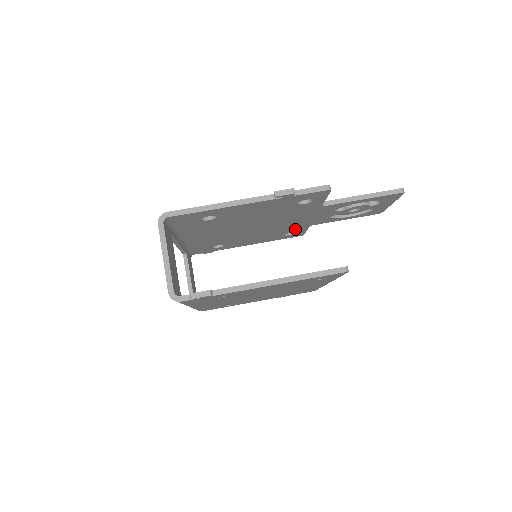
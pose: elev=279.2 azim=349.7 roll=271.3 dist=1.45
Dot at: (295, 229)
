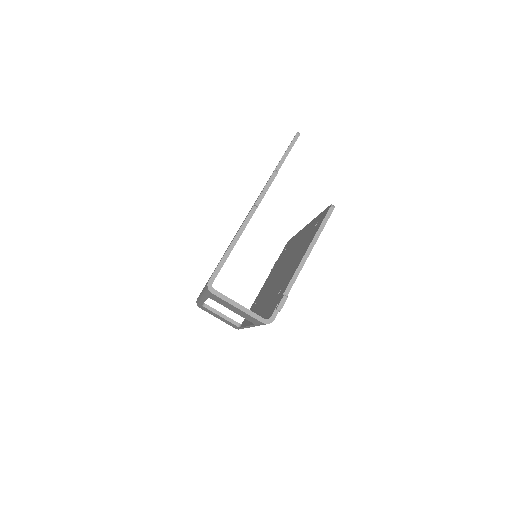
Dot at: occluded
